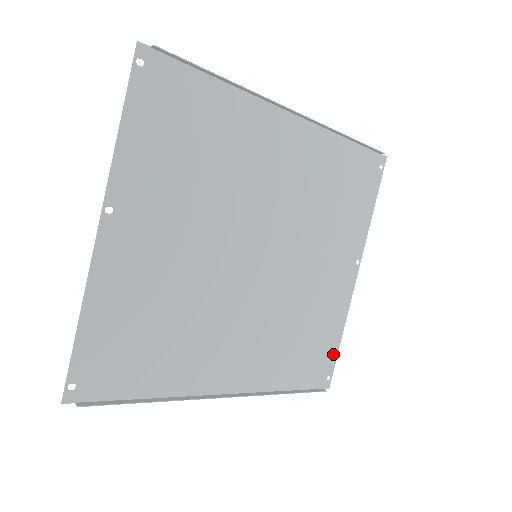
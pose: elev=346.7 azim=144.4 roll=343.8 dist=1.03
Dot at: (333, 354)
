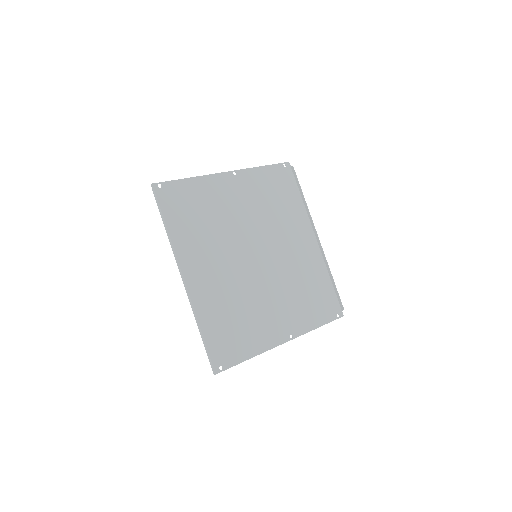
Dot at: (236, 359)
